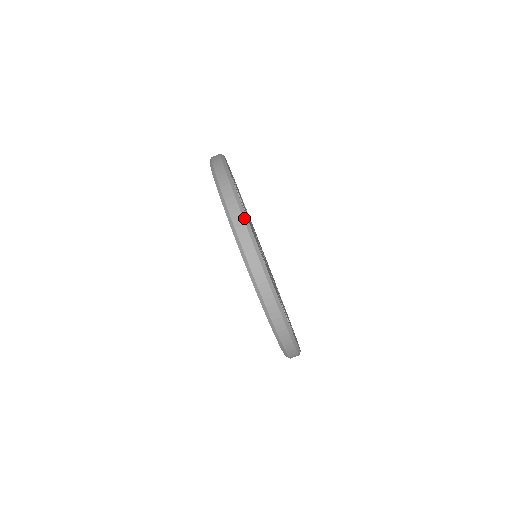
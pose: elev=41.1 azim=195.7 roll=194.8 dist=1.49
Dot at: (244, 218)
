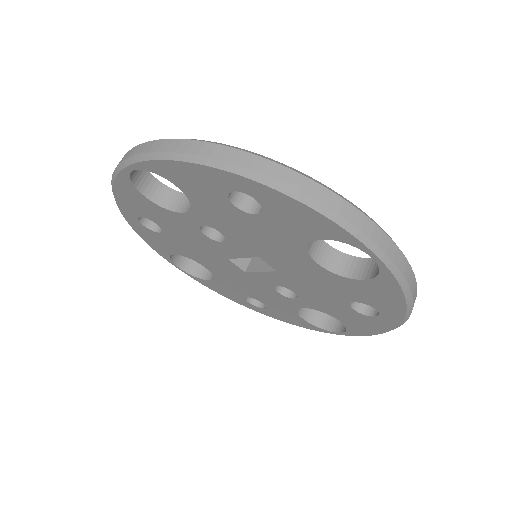
Dot at: (416, 286)
